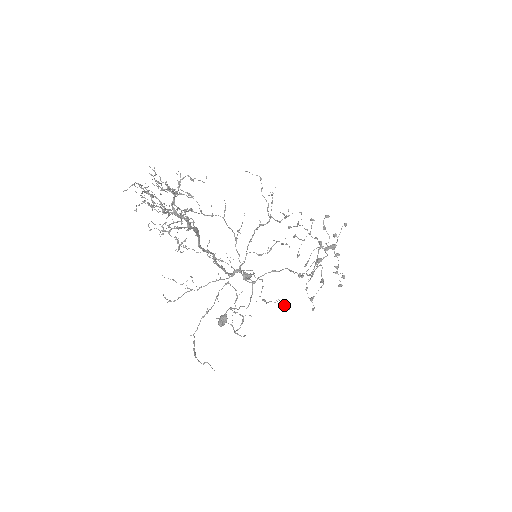
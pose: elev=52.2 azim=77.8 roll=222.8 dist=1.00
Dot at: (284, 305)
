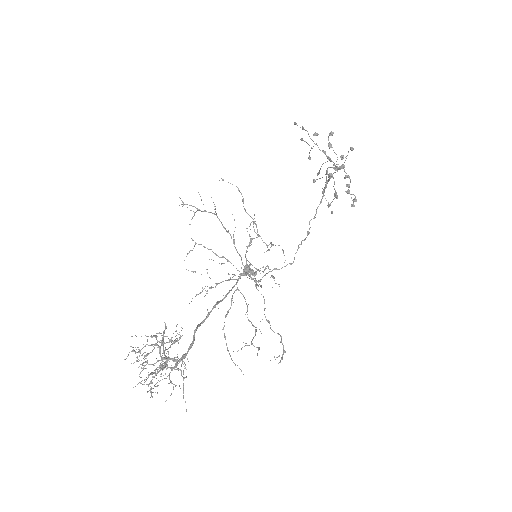
Dot at: occluded
